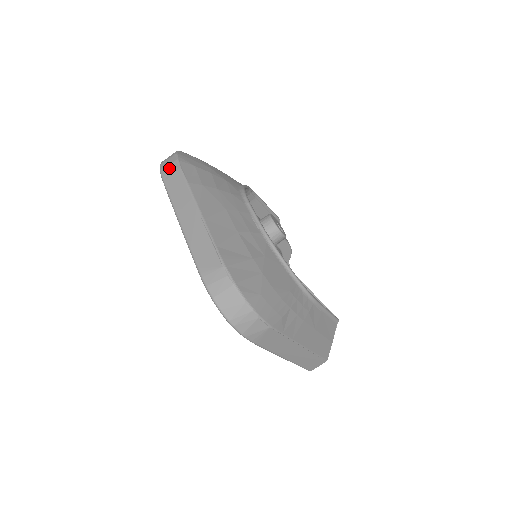
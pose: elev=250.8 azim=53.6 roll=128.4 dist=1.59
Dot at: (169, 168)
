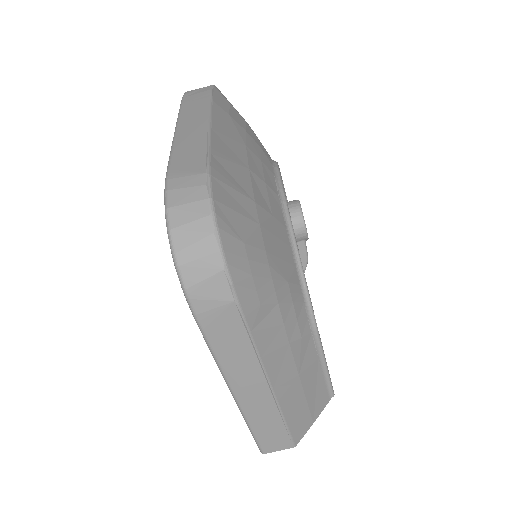
Dot at: (197, 89)
